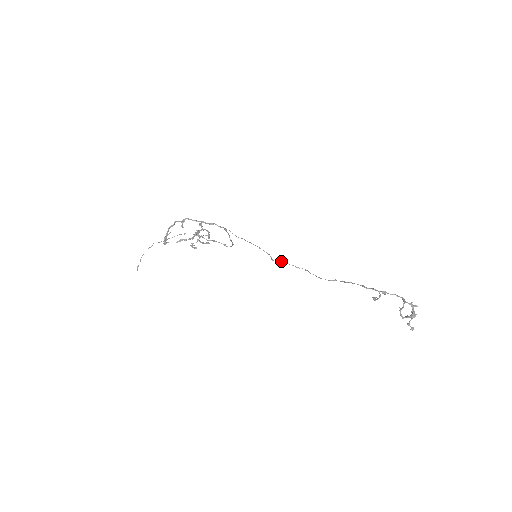
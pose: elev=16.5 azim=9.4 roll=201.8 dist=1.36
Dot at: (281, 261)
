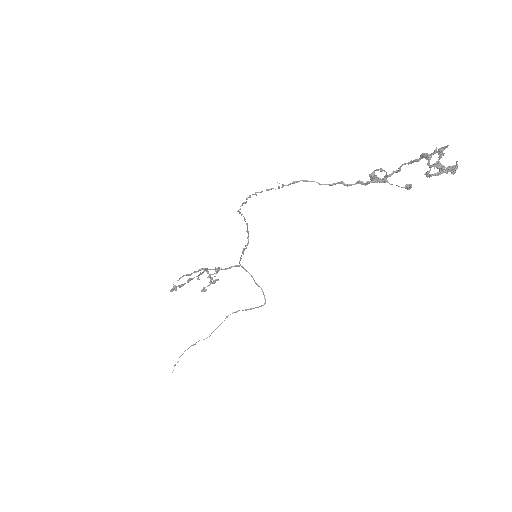
Dot at: (244, 202)
